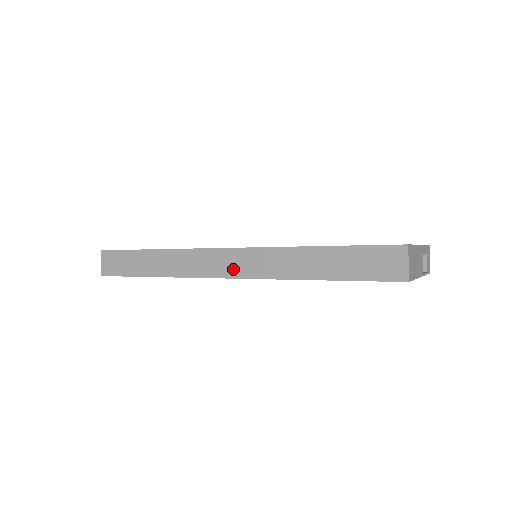
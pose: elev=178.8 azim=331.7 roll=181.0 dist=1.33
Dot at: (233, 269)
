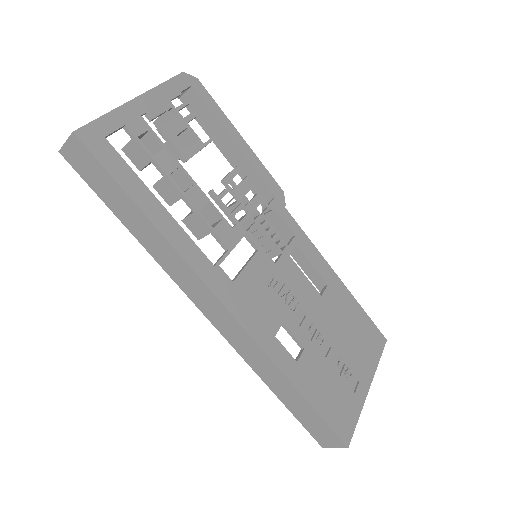
Dot at: (218, 321)
